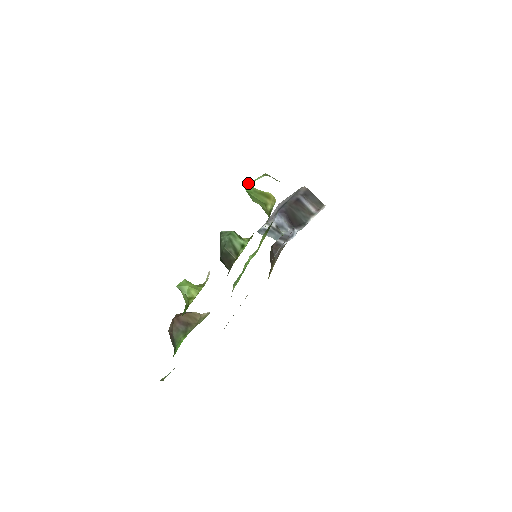
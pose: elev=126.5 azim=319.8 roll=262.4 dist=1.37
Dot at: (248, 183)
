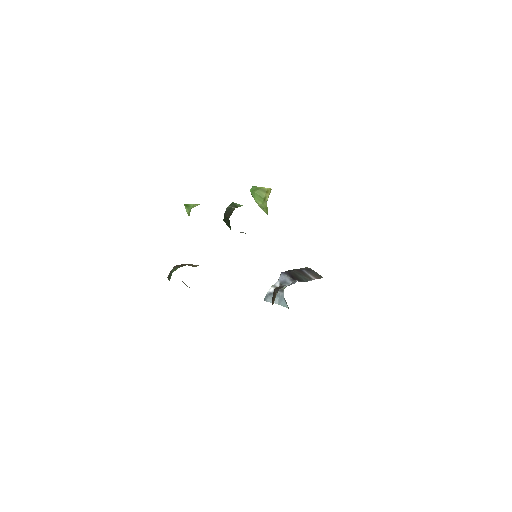
Dot at: (252, 186)
